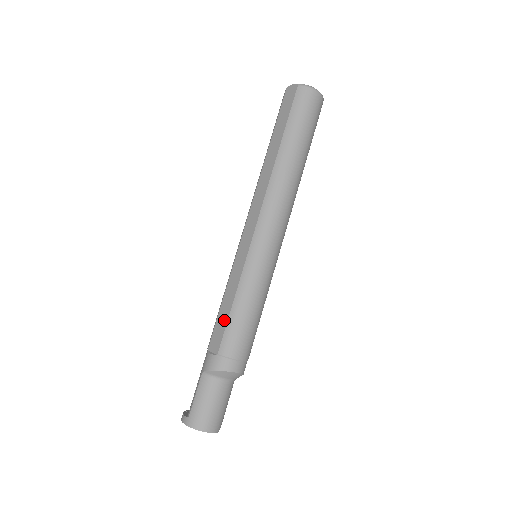
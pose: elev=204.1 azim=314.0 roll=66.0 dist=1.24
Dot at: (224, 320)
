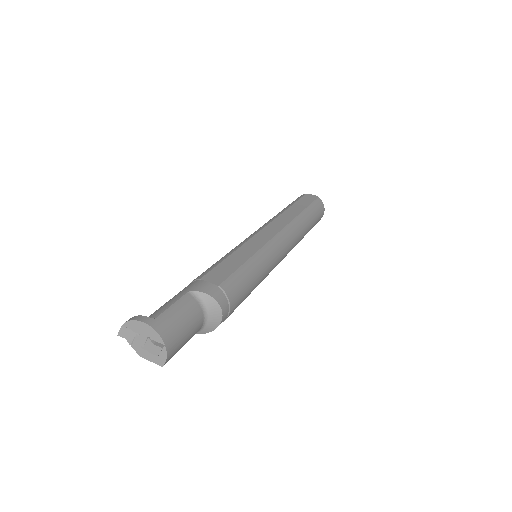
Dot at: (231, 267)
